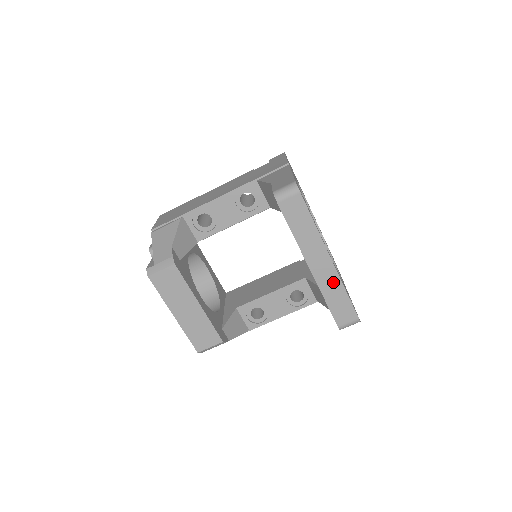
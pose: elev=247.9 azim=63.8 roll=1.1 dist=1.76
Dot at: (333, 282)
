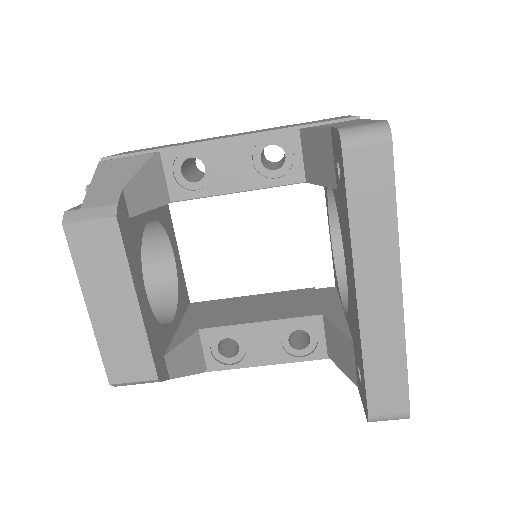
Dot at: (389, 333)
